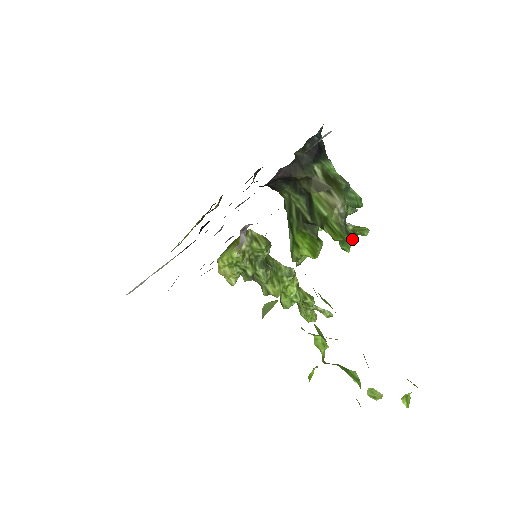
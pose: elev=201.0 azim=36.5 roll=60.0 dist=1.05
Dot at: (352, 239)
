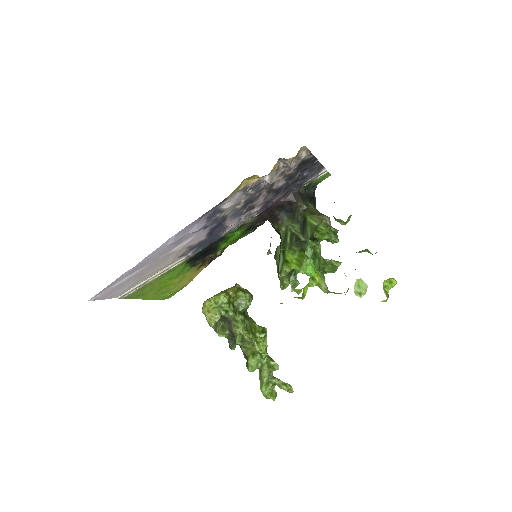
Dot at: (335, 237)
